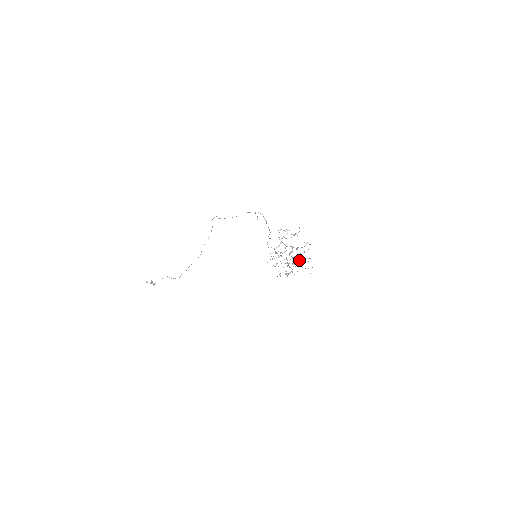
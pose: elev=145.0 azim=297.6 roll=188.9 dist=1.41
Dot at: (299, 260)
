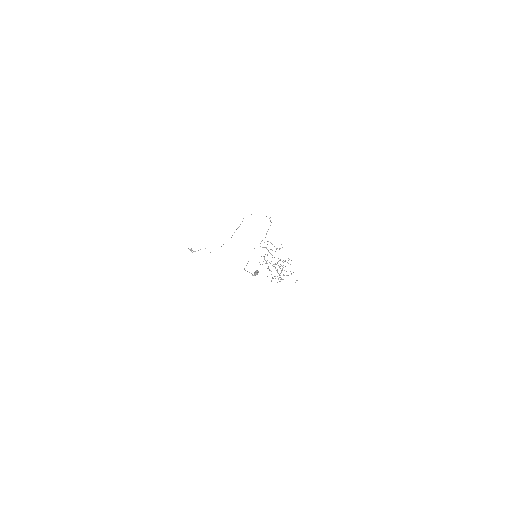
Dot at: (255, 273)
